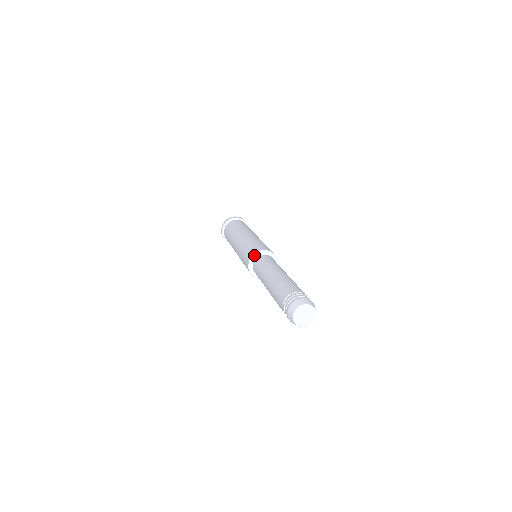
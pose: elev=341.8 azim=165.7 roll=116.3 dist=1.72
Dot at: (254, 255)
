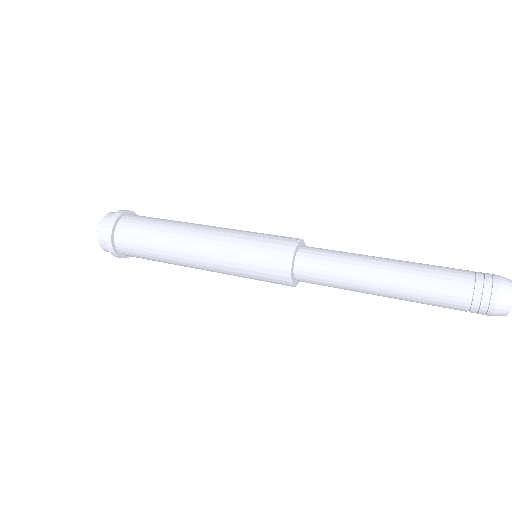
Dot at: (292, 259)
